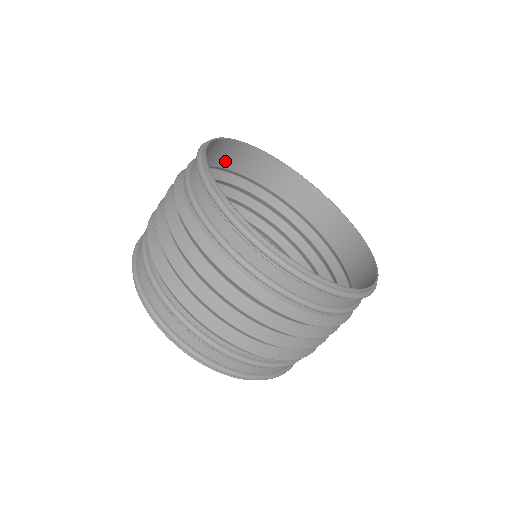
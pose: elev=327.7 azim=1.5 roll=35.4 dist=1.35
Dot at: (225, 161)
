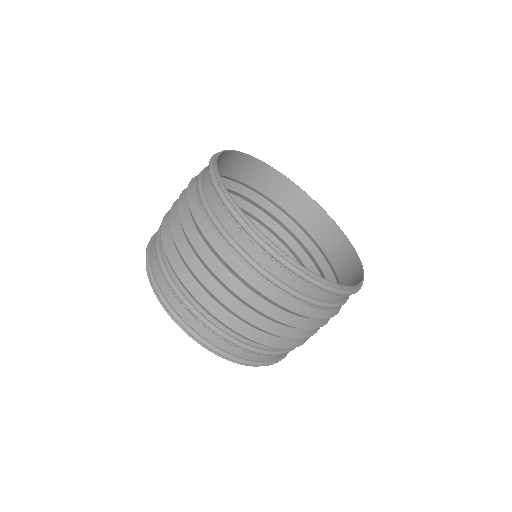
Dot at: occluded
